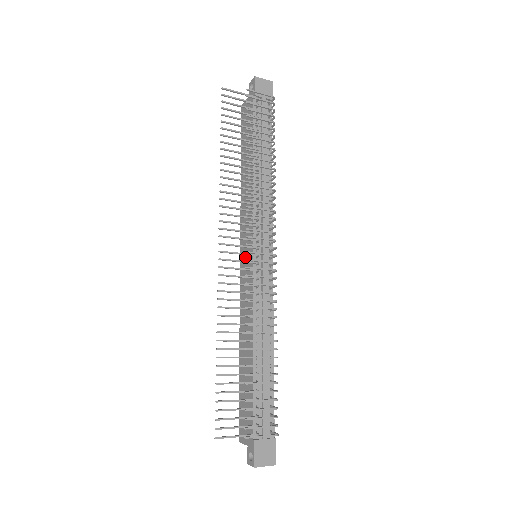
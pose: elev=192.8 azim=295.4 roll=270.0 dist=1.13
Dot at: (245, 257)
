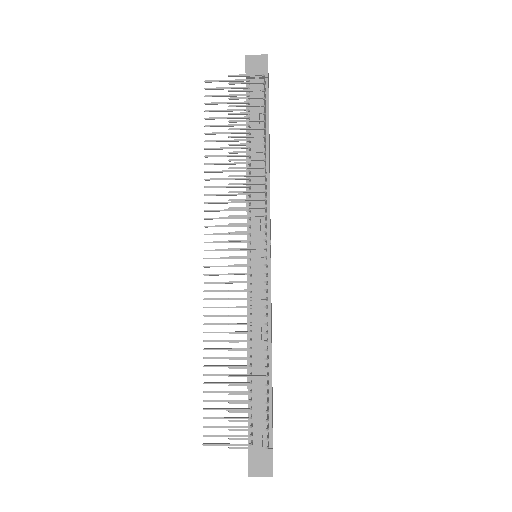
Dot at: occluded
